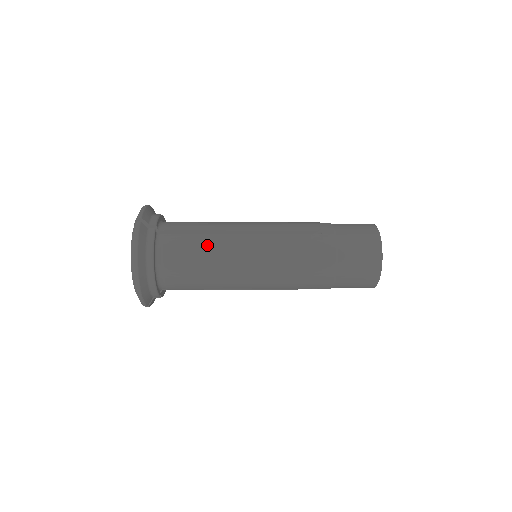
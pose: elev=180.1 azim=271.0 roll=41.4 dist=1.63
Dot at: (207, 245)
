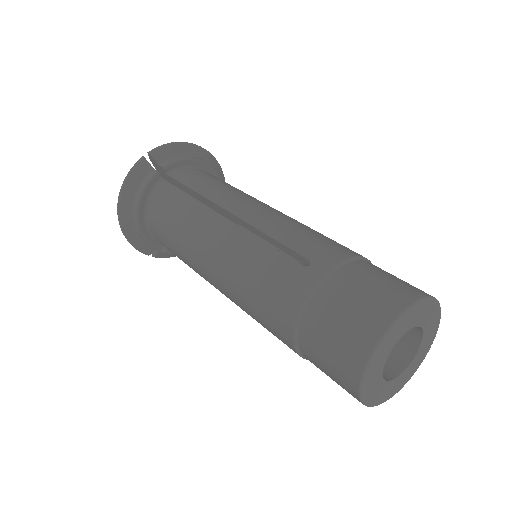
Dot at: (185, 213)
